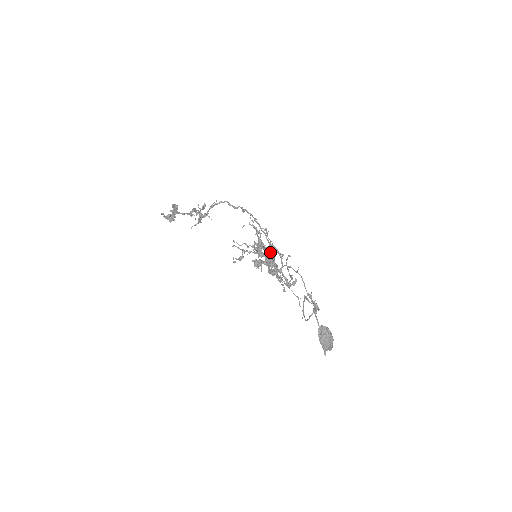
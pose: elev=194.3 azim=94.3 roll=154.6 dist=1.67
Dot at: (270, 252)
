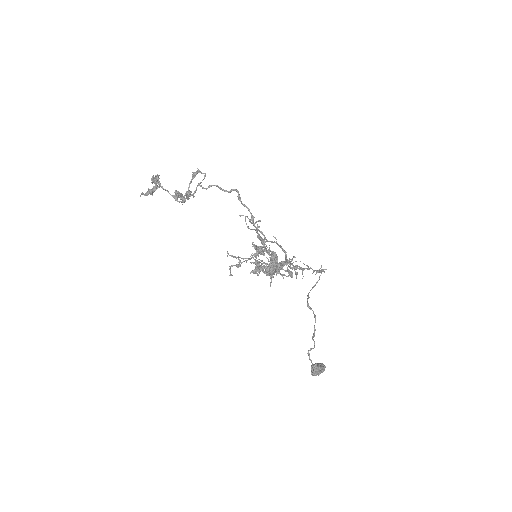
Dot at: occluded
